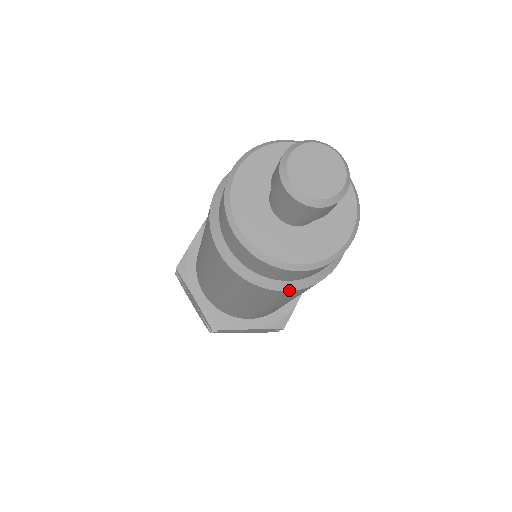
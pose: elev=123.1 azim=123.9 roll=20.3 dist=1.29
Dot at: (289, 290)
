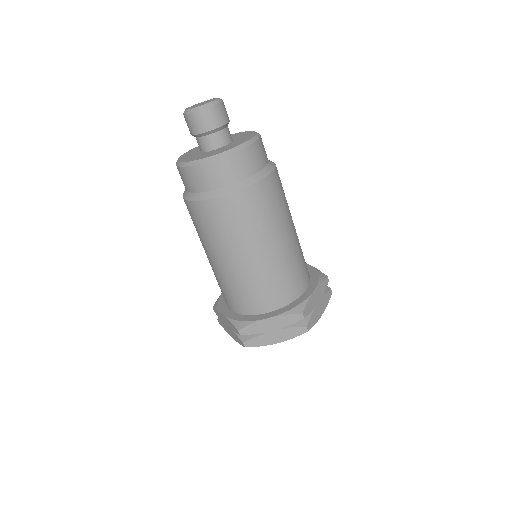
Dot at: (270, 172)
